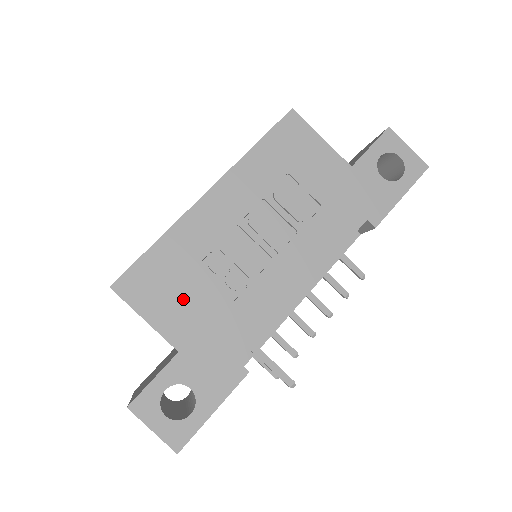
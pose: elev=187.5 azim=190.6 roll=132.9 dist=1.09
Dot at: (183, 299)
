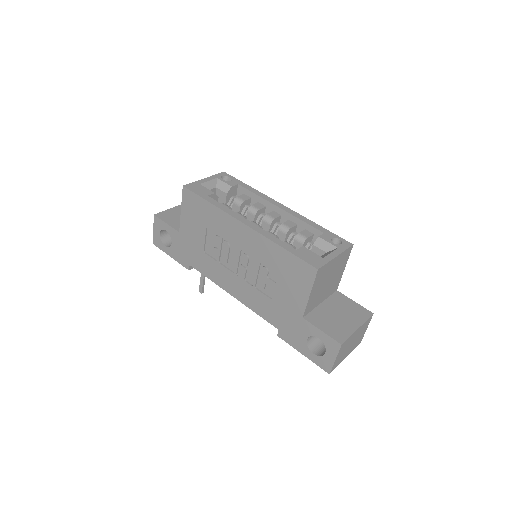
Dot at: (197, 227)
